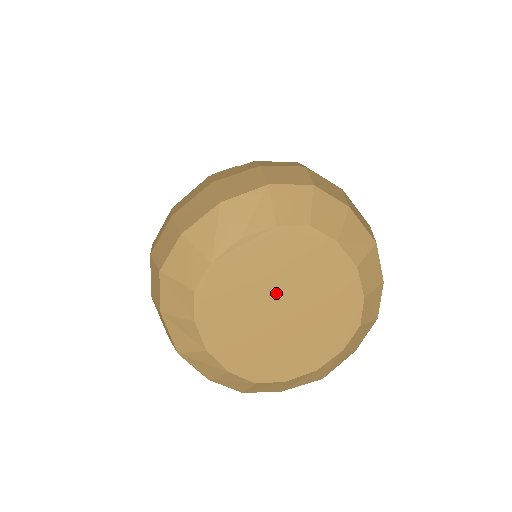
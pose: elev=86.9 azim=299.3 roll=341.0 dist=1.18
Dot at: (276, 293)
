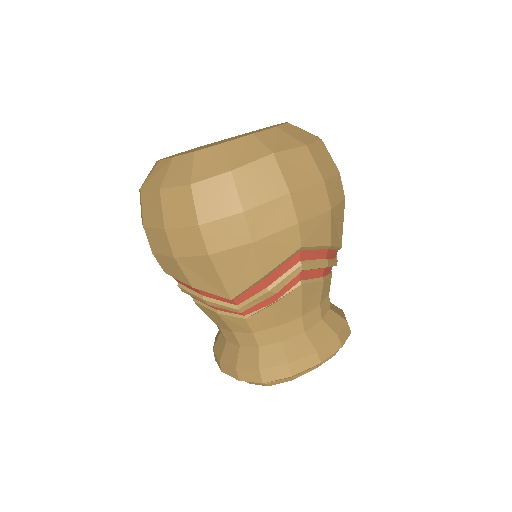
Dot at: occluded
